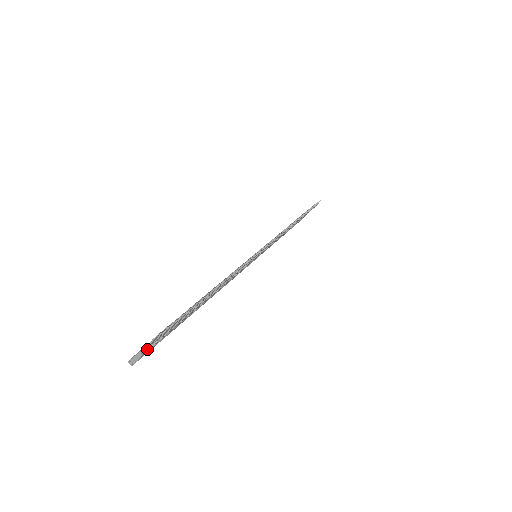
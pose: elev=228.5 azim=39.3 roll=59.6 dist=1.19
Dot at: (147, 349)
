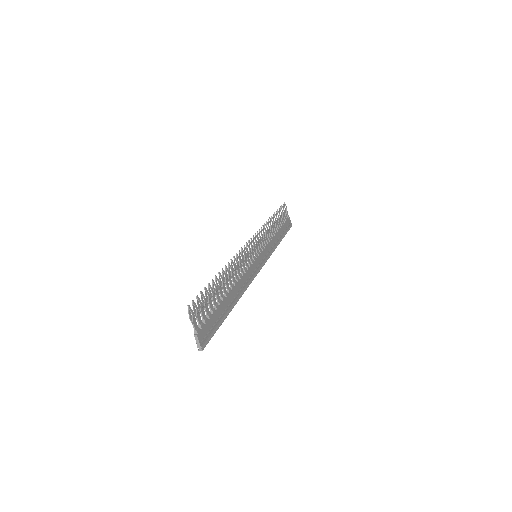
Dot at: (196, 330)
